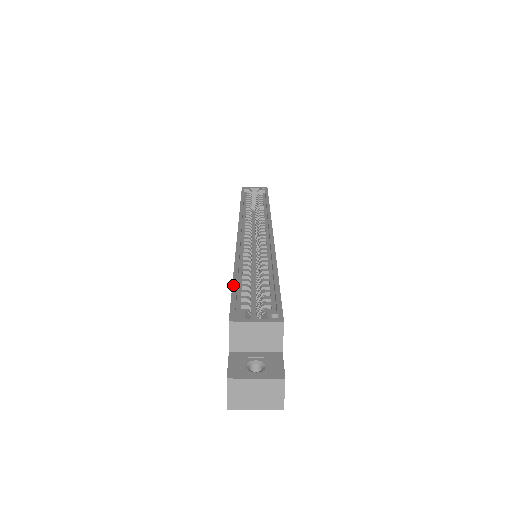
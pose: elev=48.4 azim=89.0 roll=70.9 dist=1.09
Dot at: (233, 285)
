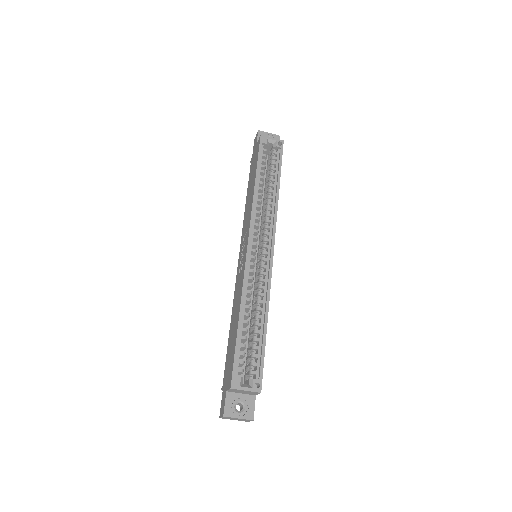
Dot at: (236, 343)
